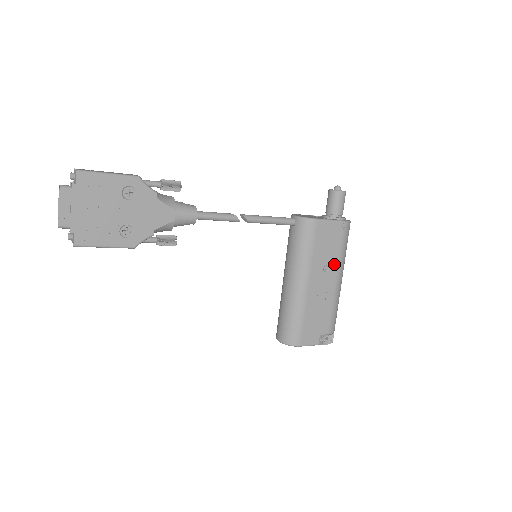
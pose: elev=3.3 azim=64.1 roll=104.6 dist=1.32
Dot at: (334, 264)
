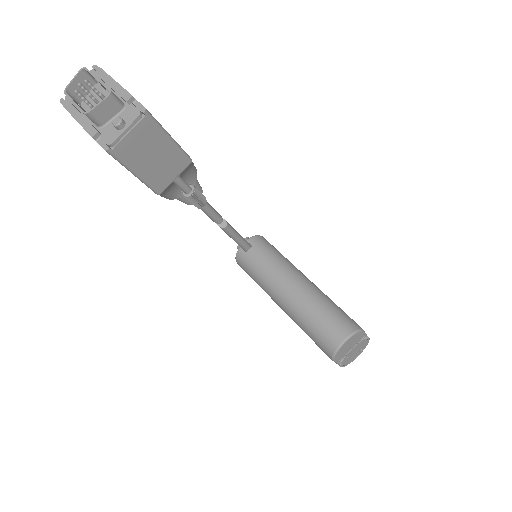
Dot at: occluded
